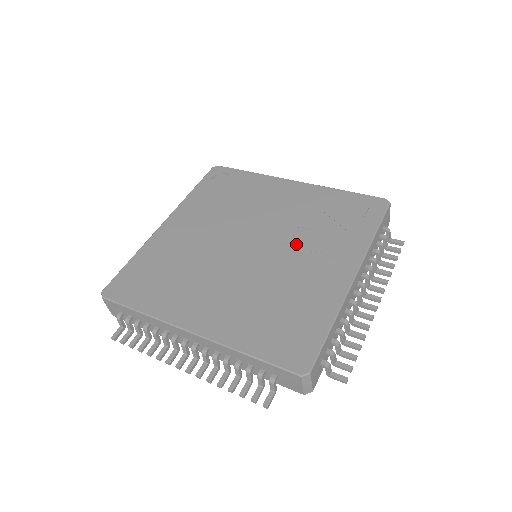
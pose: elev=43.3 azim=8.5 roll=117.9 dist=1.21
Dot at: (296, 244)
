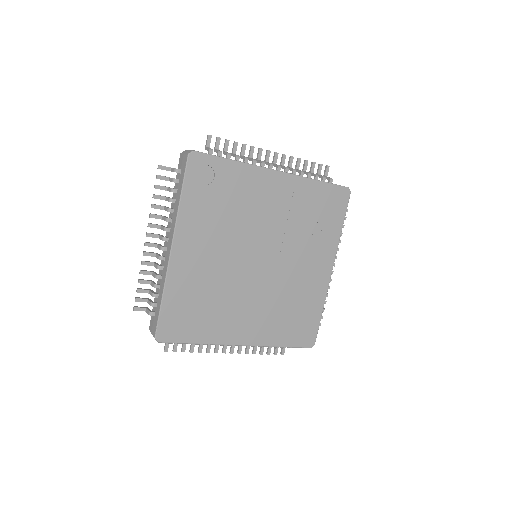
Dot at: (293, 252)
